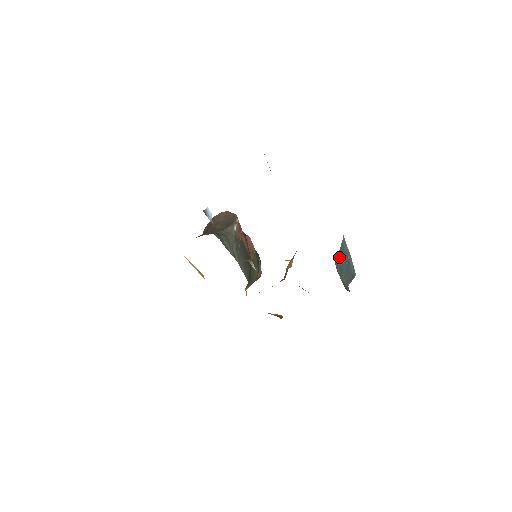
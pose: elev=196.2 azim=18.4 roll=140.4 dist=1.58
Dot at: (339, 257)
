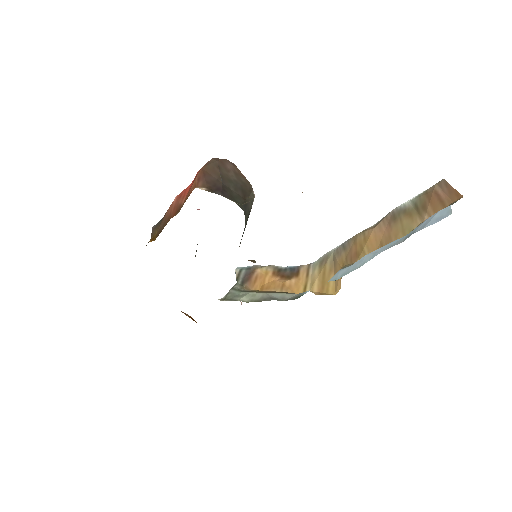
Dot at: occluded
